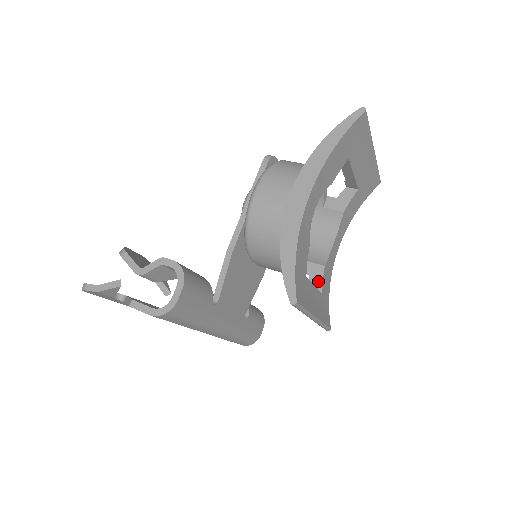
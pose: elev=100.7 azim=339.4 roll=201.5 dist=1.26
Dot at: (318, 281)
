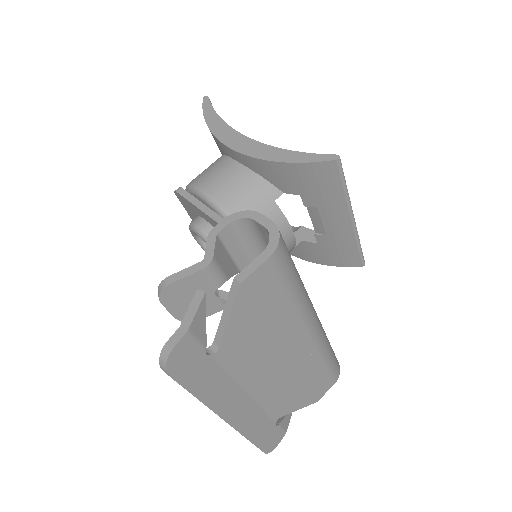
Dot at: (313, 234)
